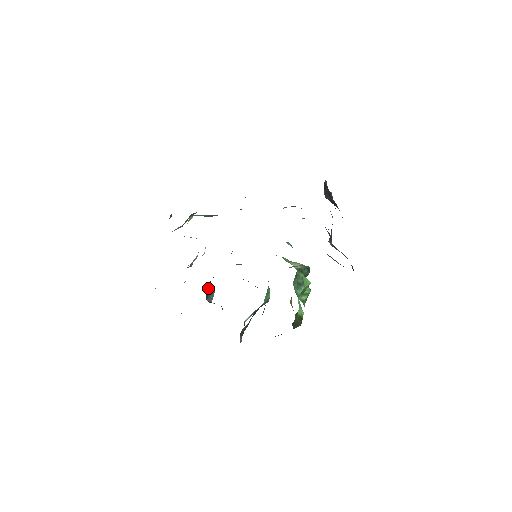
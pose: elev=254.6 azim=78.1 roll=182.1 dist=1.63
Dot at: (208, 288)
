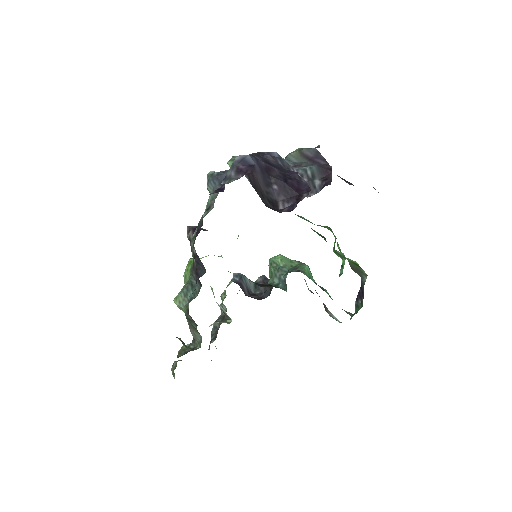
Dot at: (244, 290)
